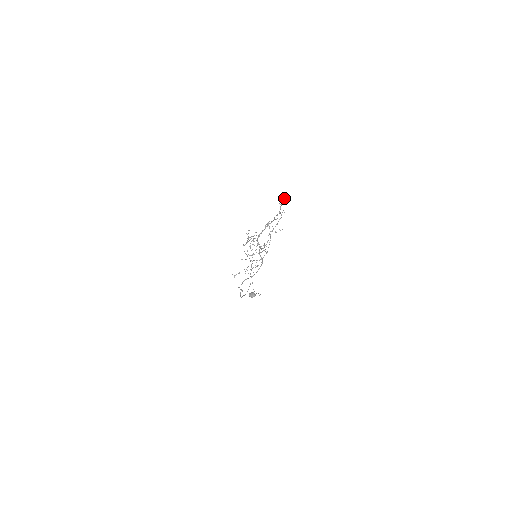
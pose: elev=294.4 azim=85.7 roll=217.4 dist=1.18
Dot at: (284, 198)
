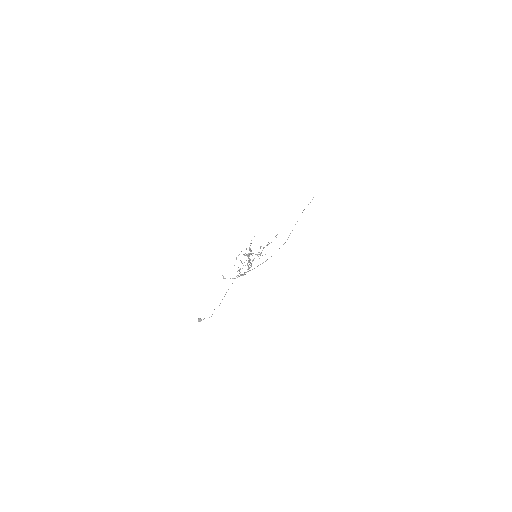
Dot at: occluded
